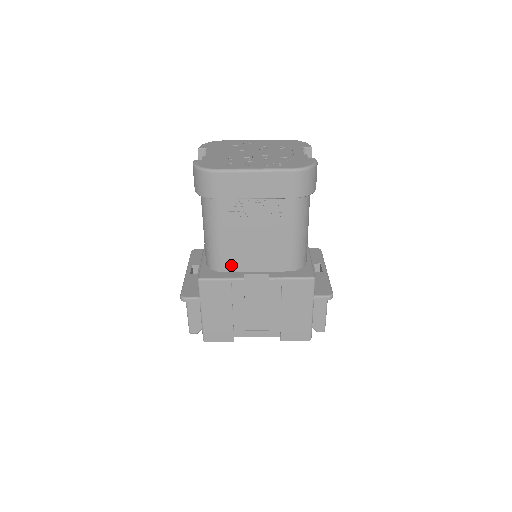
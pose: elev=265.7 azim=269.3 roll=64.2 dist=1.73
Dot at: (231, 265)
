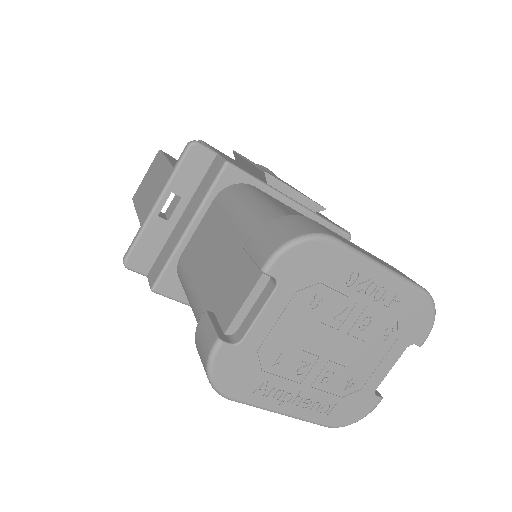
Dot at: occluded
